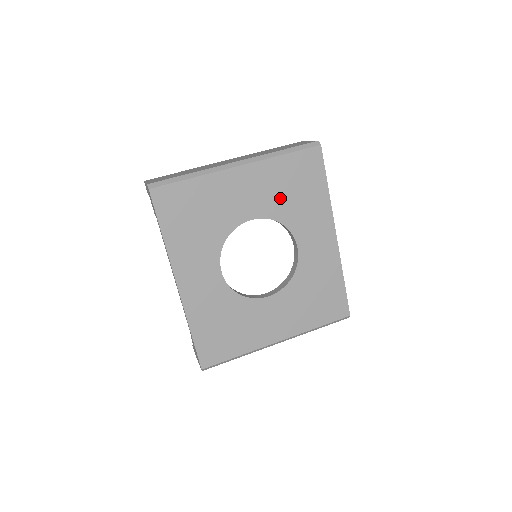
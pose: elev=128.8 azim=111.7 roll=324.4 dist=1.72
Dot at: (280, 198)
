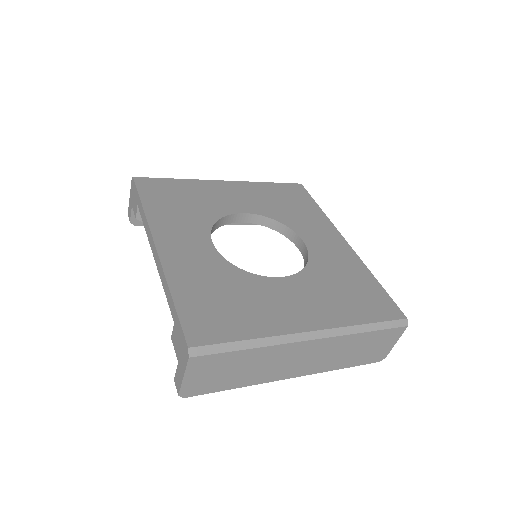
Dot at: (271, 205)
